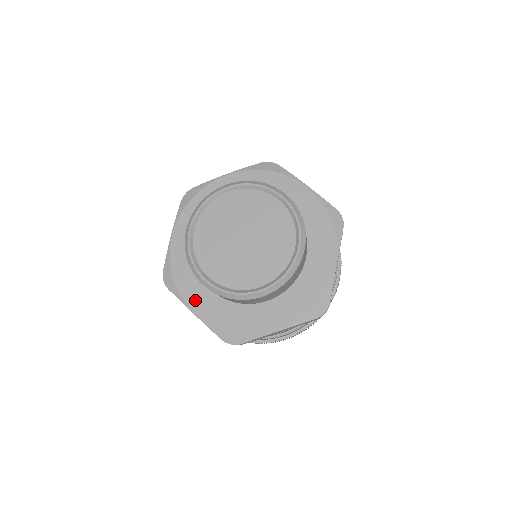
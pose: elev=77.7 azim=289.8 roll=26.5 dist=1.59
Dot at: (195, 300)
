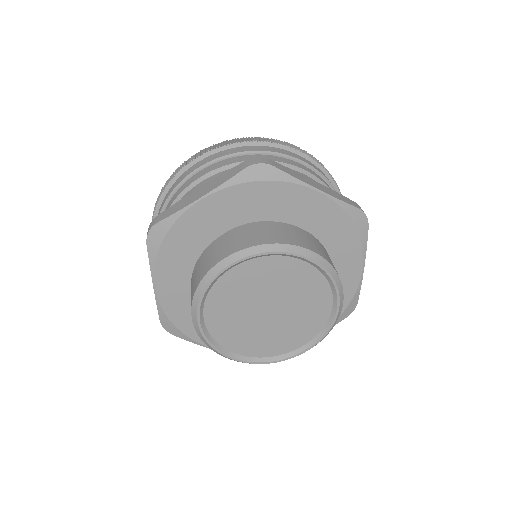
Dot at: (166, 279)
